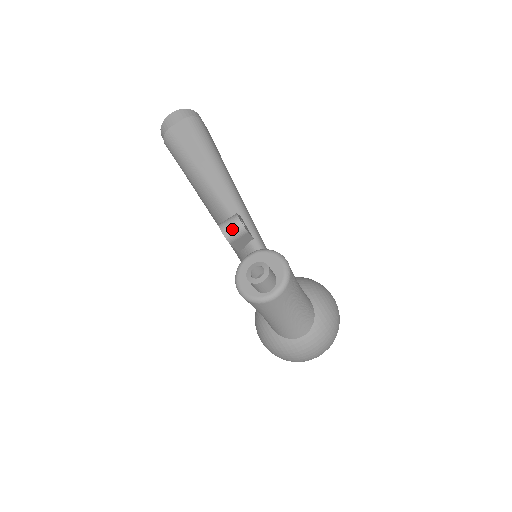
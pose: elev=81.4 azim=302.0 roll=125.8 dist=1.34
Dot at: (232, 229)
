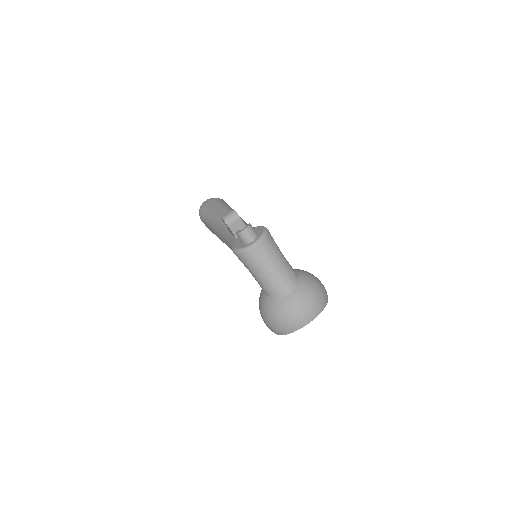
Dot at: (229, 215)
